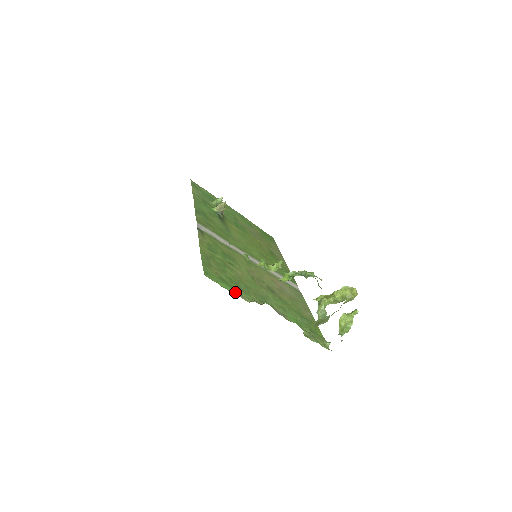
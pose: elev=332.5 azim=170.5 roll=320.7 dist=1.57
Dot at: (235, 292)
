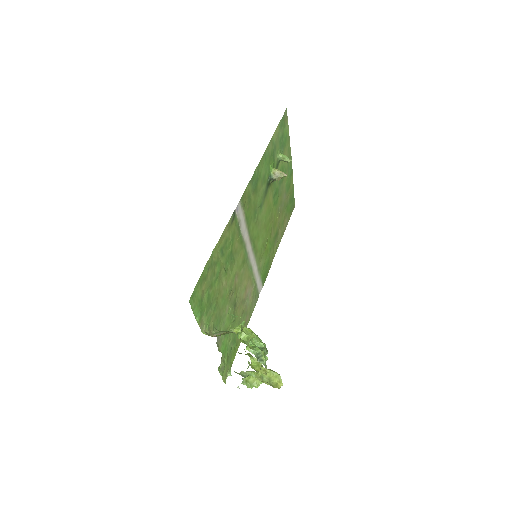
Dot at: (200, 319)
